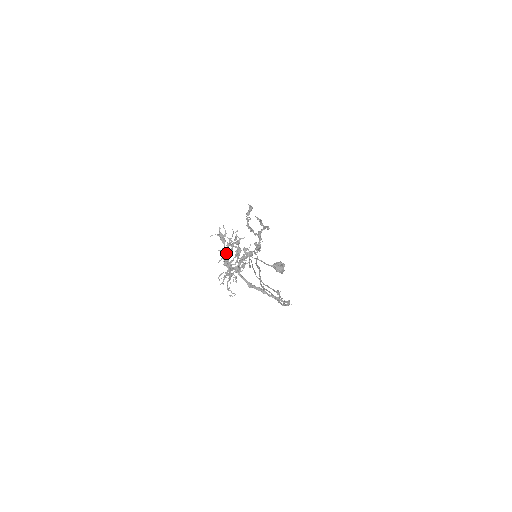
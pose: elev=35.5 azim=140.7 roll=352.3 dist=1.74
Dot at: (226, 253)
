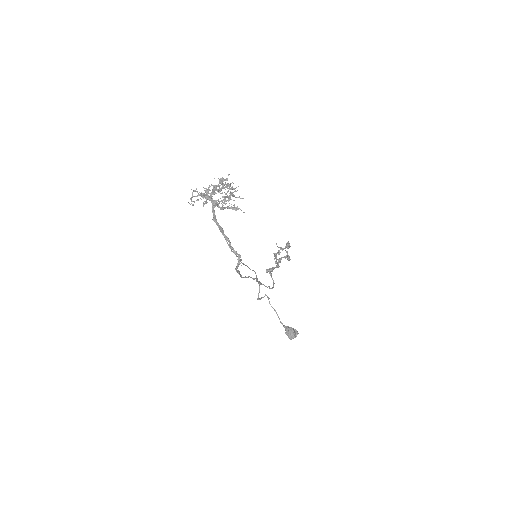
Dot at: occluded
